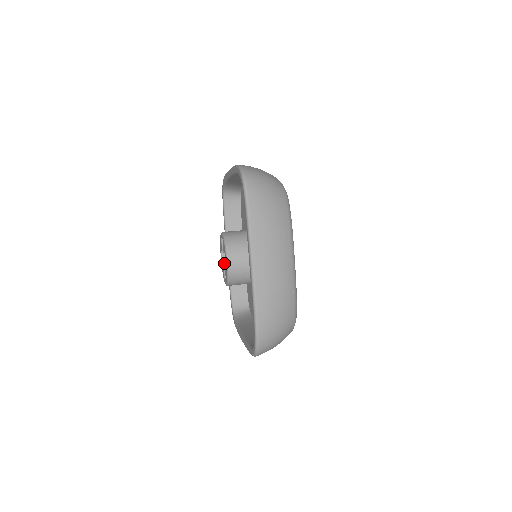
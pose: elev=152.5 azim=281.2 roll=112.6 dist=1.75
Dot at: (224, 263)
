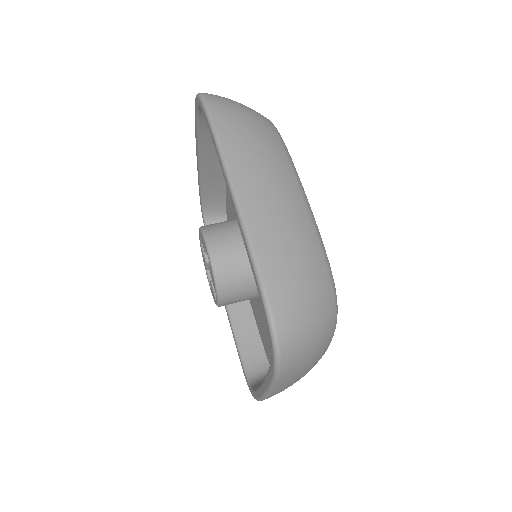
Dot at: (206, 254)
